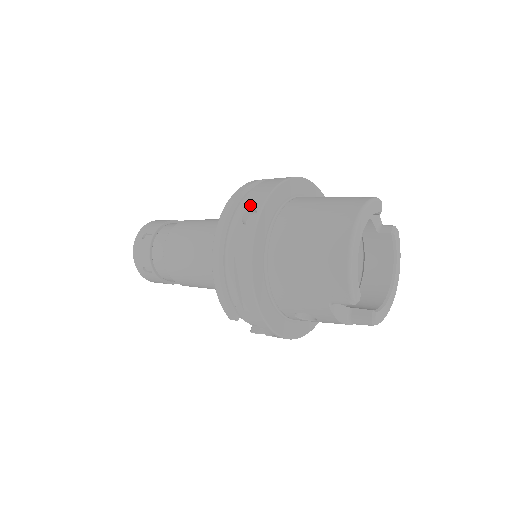
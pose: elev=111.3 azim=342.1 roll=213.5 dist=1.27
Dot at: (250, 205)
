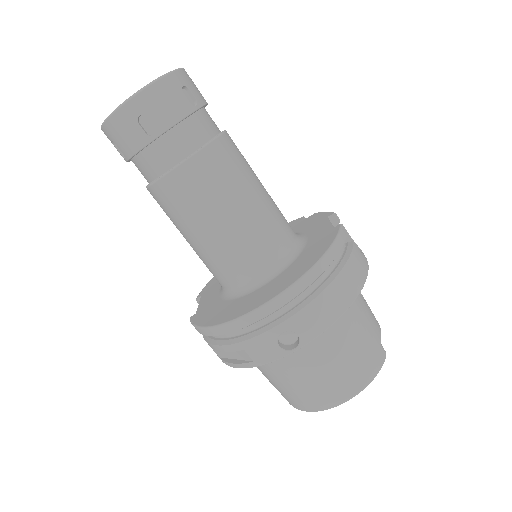
Dot at: (299, 329)
